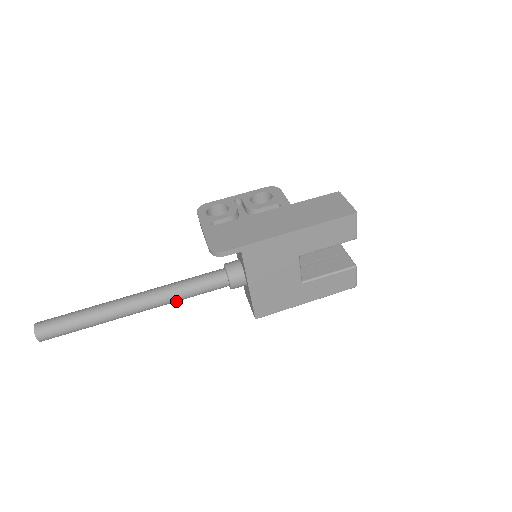
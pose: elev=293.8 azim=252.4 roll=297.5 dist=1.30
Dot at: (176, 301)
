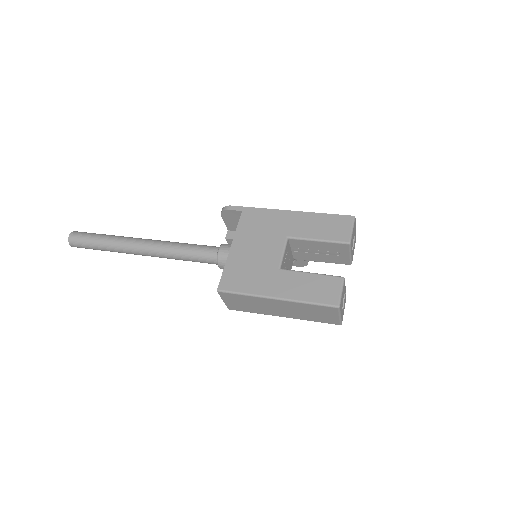
Dot at: (171, 252)
